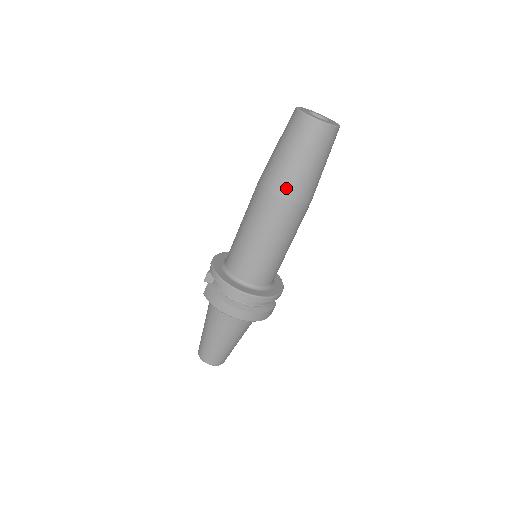
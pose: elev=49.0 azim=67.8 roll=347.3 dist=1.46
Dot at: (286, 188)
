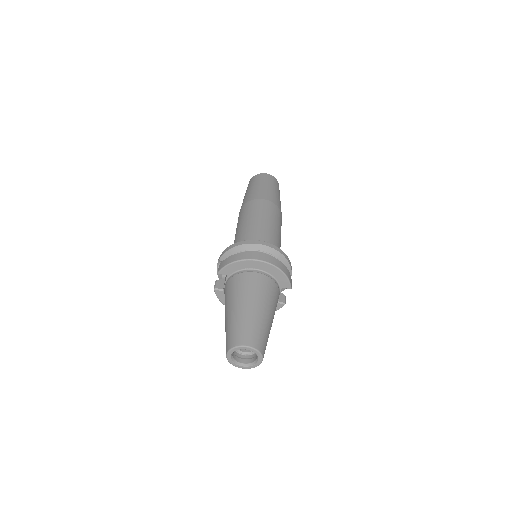
Dot at: (260, 195)
